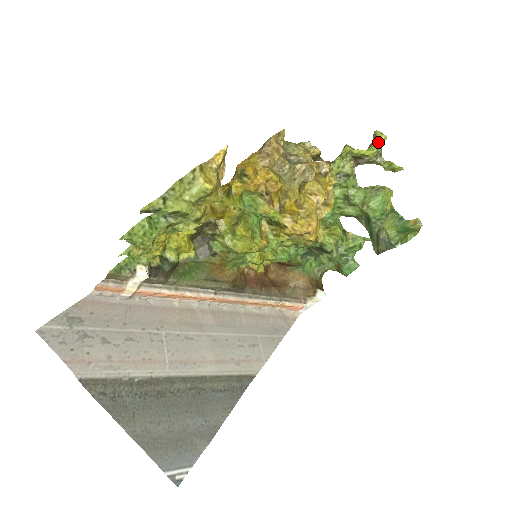
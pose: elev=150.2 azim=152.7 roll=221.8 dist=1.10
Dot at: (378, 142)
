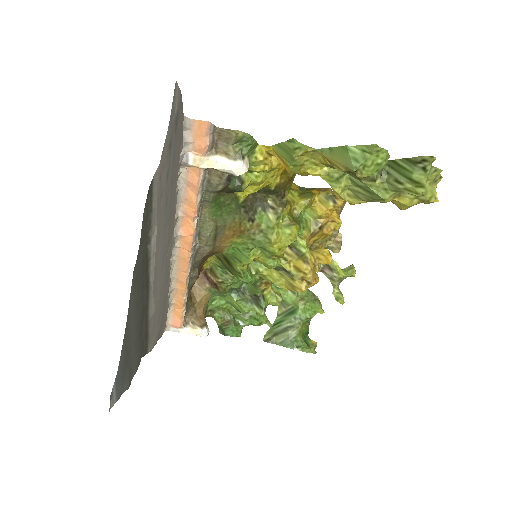
Dot at: (351, 273)
